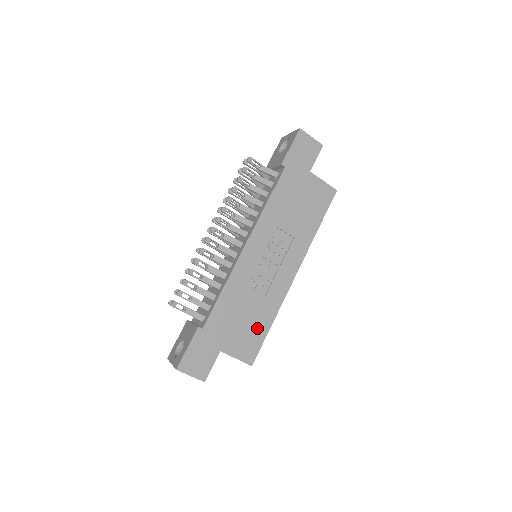
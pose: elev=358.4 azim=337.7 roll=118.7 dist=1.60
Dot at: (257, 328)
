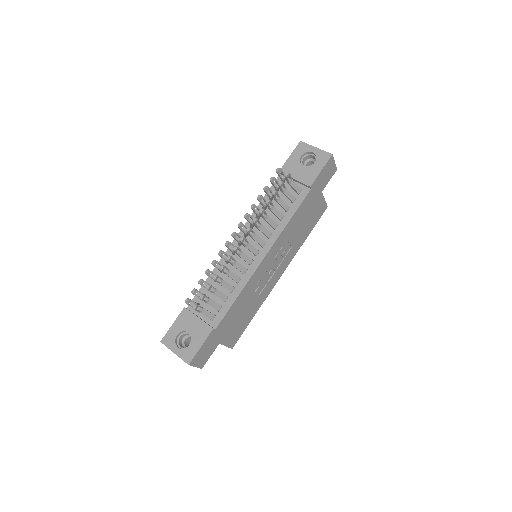
Dot at: (245, 321)
